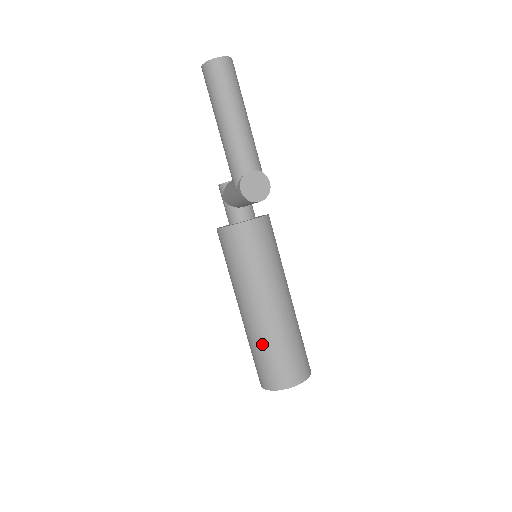
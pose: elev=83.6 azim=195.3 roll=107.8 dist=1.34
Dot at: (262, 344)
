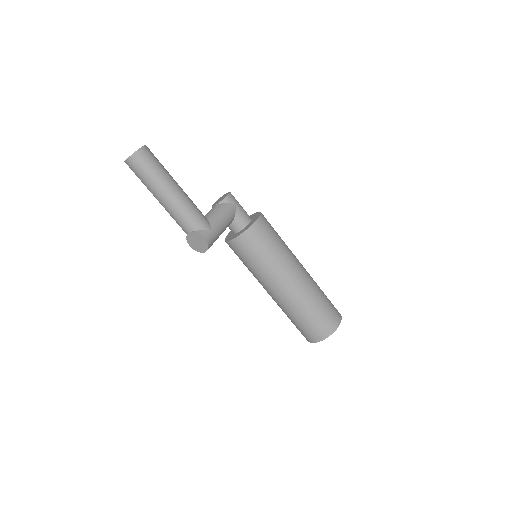
Dot at: occluded
